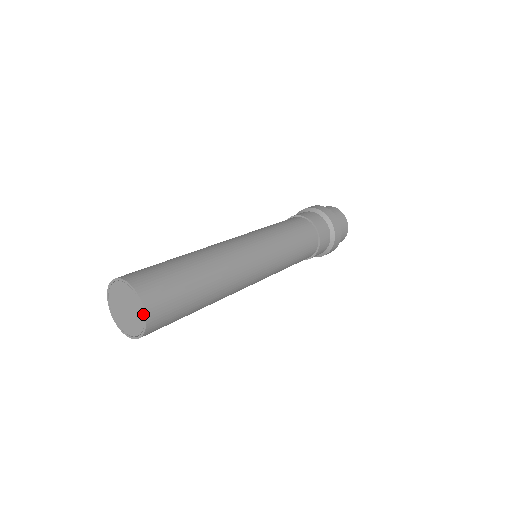
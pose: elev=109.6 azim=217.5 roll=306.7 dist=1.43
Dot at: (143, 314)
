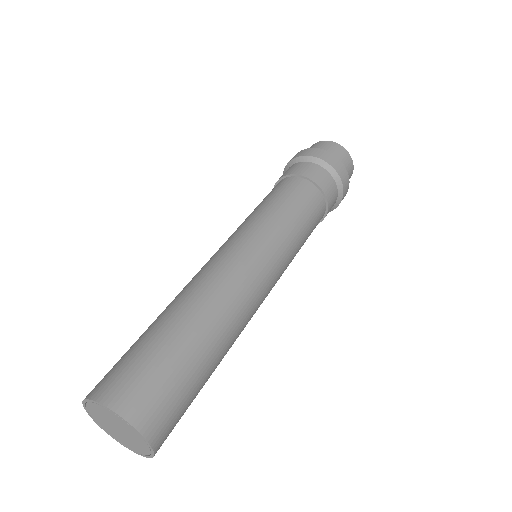
Dot at: (144, 441)
